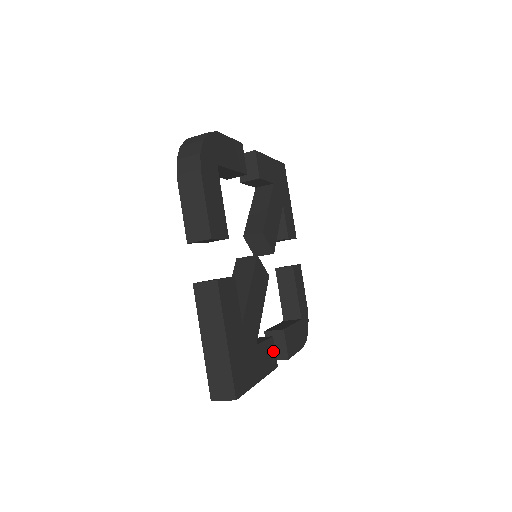
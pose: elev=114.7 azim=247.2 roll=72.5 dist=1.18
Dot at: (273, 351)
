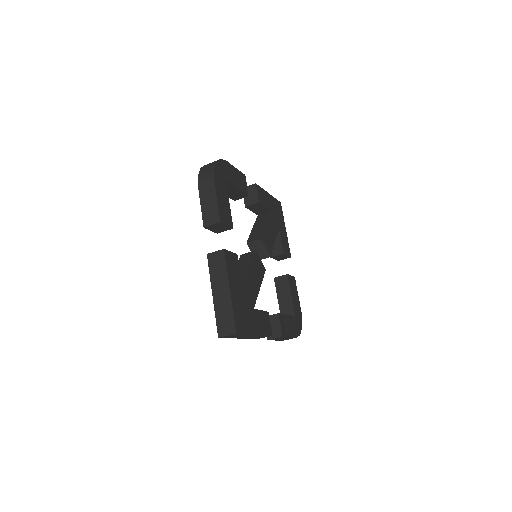
Dot at: (268, 322)
